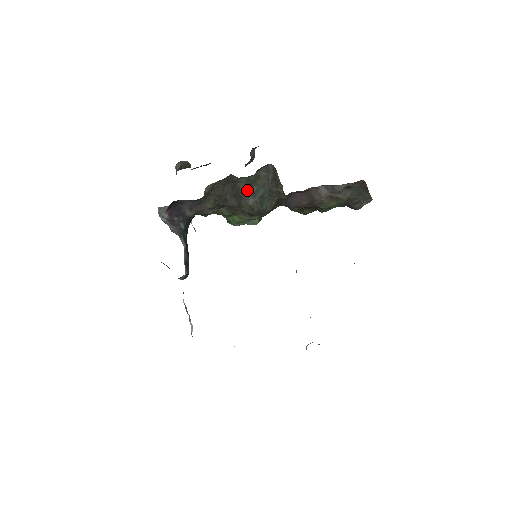
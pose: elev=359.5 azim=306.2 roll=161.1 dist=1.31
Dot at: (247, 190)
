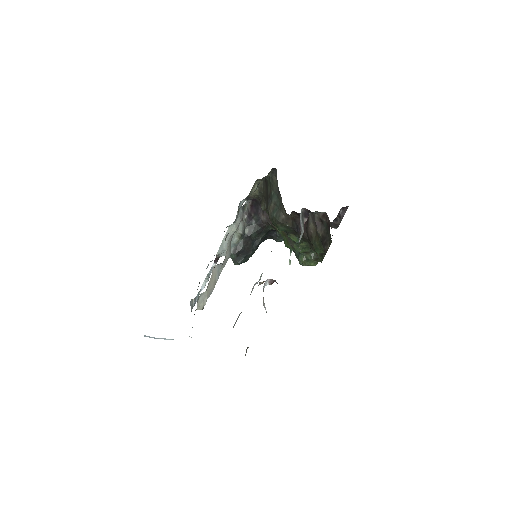
Dot at: (270, 194)
